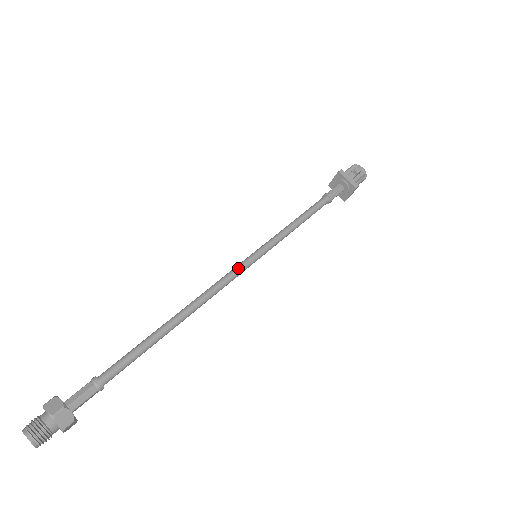
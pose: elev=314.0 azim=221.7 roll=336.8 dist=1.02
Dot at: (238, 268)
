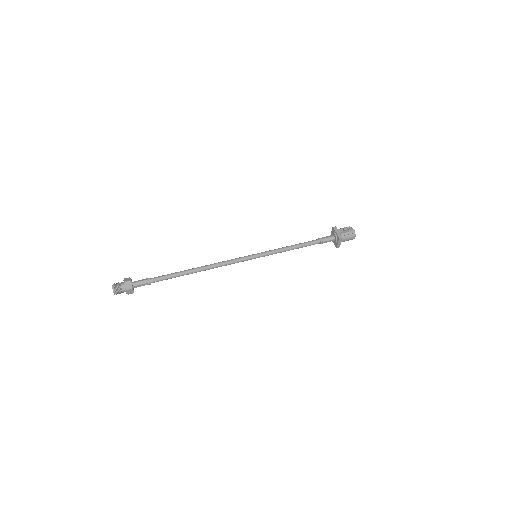
Dot at: (241, 257)
